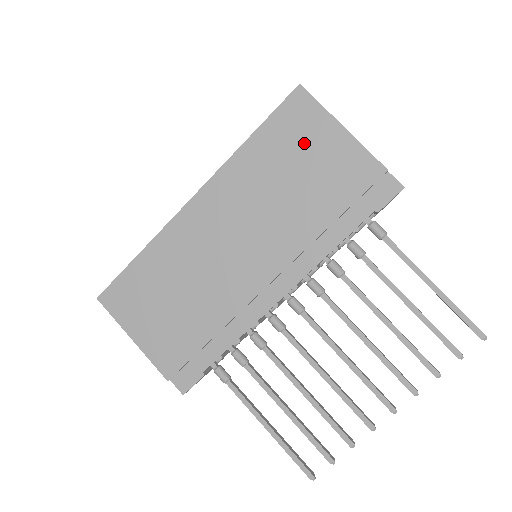
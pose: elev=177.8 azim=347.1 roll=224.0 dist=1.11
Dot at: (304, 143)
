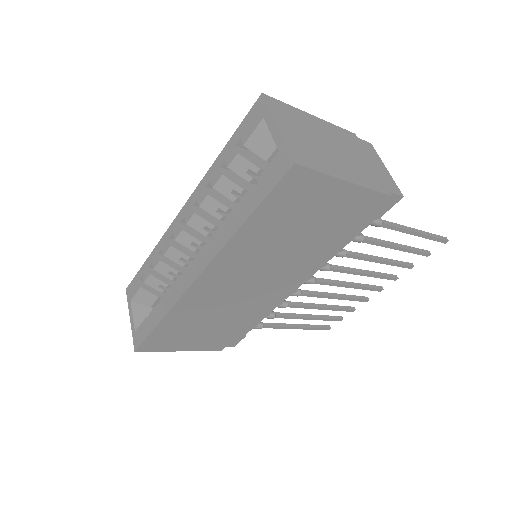
Dot at: (307, 207)
